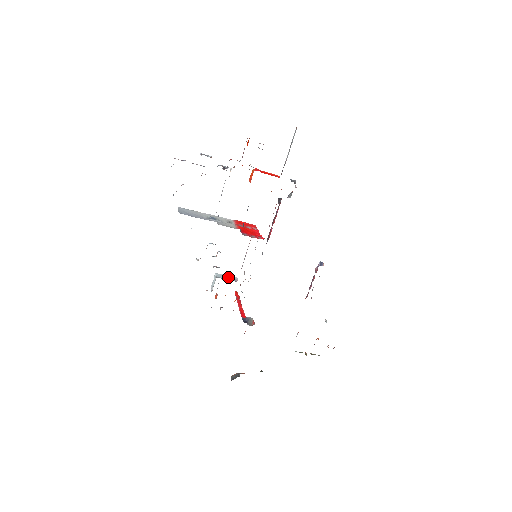
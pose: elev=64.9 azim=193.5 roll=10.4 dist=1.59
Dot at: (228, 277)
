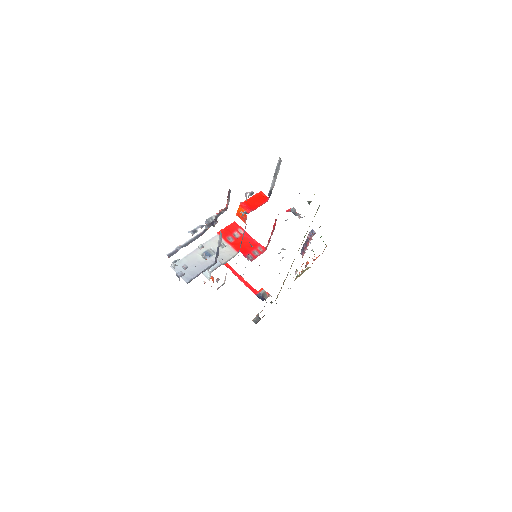
Dot at: occluded
